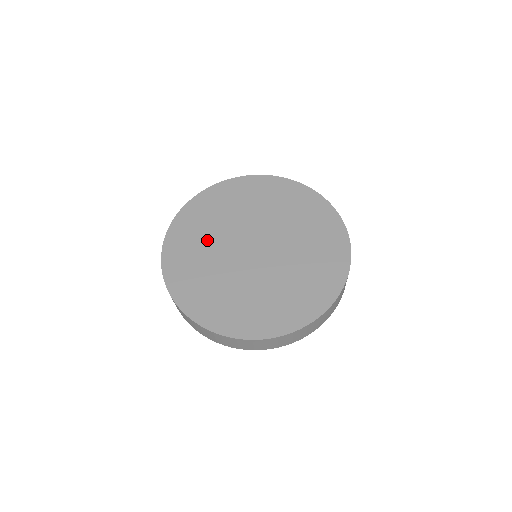
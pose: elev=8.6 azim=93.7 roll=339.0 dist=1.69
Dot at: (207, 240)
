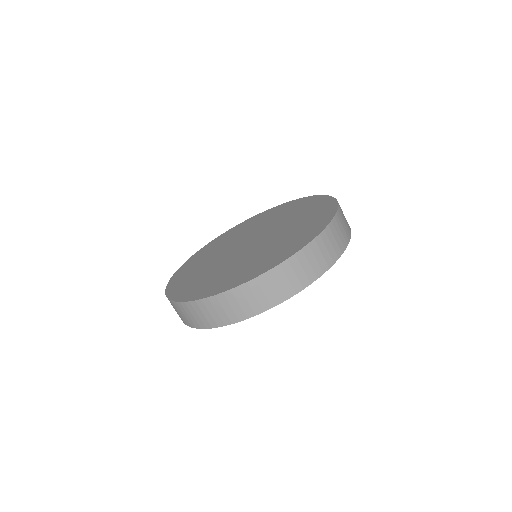
Dot at: (220, 248)
